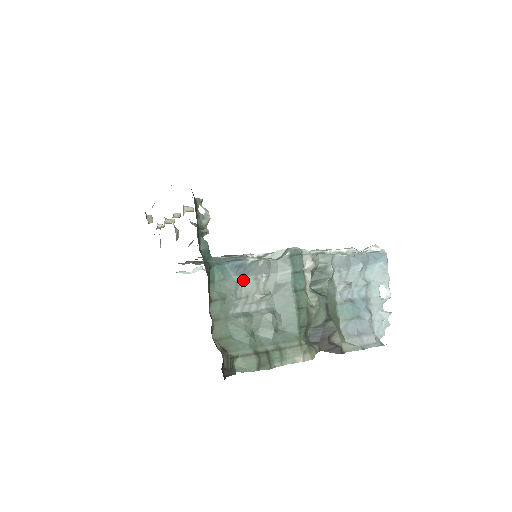
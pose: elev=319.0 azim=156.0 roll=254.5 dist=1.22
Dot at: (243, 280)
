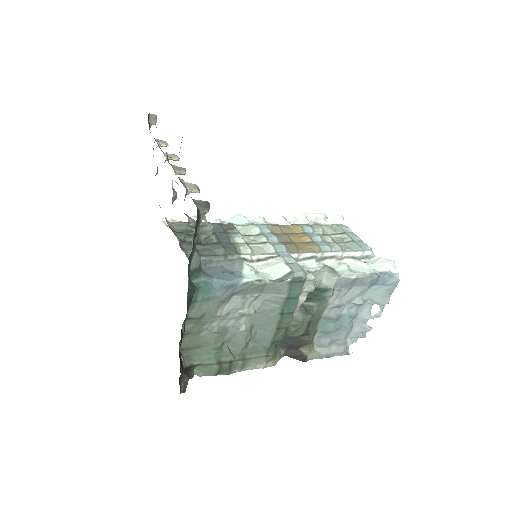
Dot at: (229, 299)
